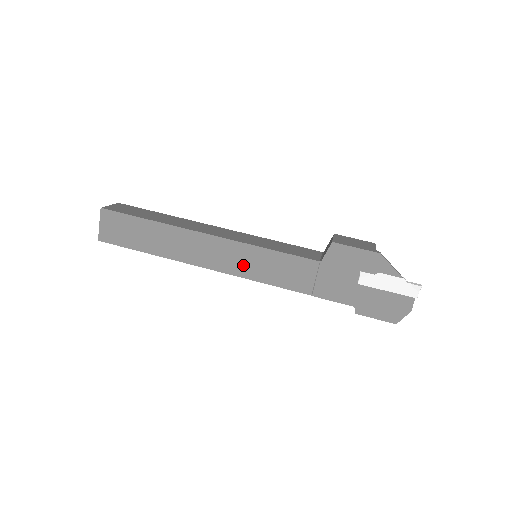
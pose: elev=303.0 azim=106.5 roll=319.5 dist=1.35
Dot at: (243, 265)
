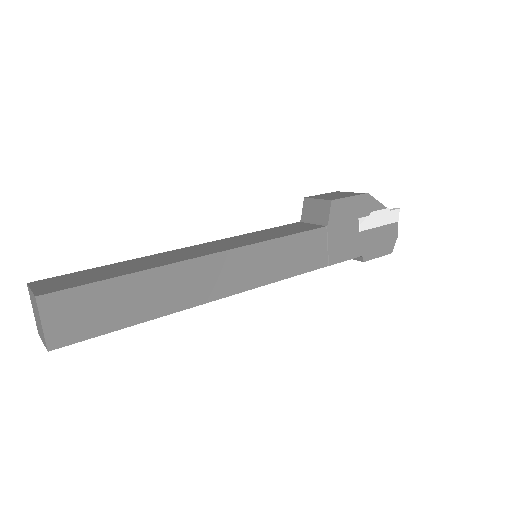
Dot at: (259, 271)
